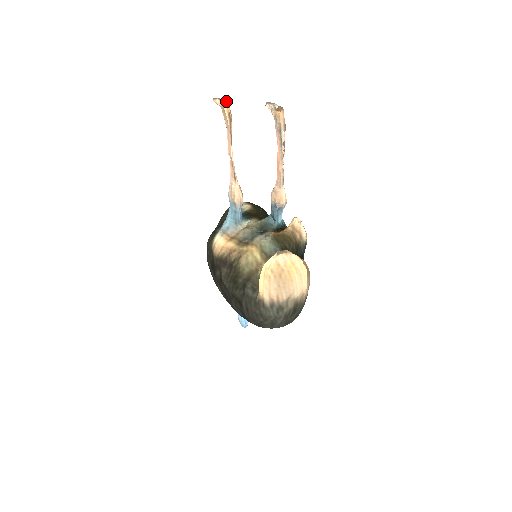
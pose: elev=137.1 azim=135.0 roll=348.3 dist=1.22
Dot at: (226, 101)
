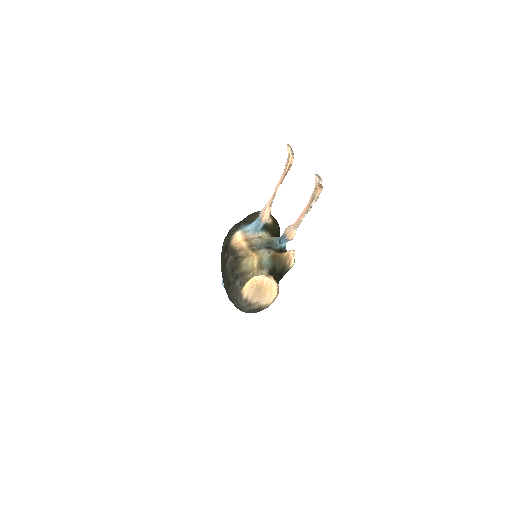
Dot at: (293, 155)
